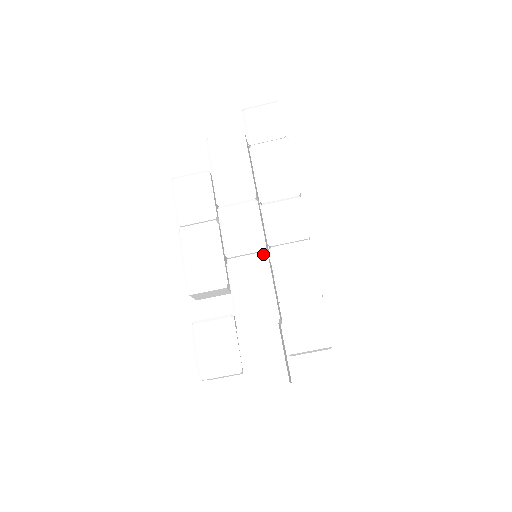
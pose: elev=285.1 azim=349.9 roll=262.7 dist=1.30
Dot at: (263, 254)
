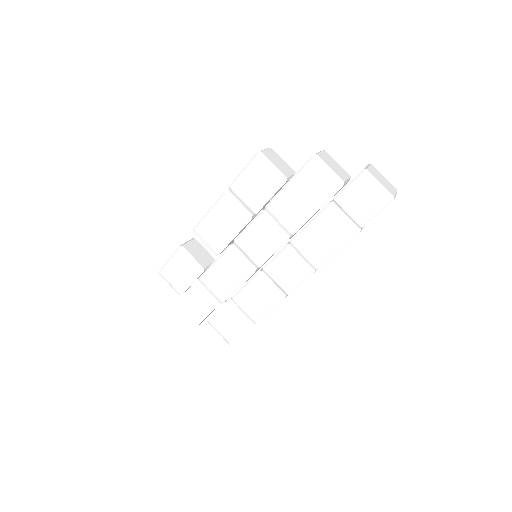
Dot at: (253, 268)
